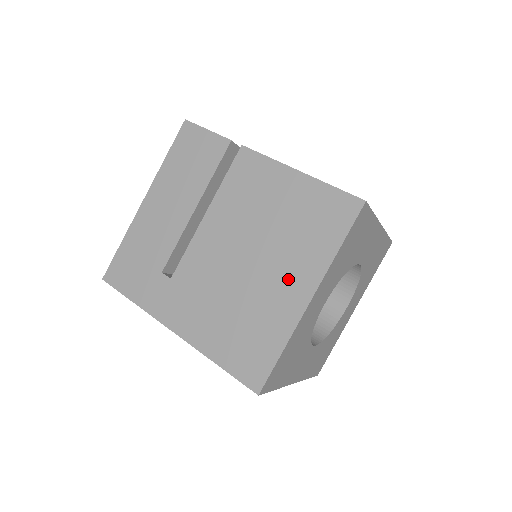
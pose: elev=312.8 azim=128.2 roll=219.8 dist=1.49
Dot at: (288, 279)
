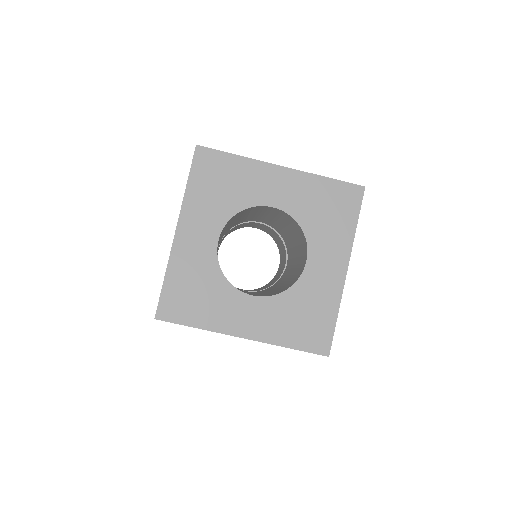
Dot at: occluded
